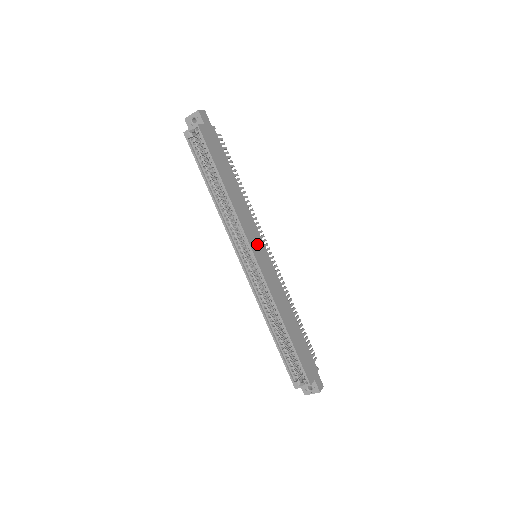
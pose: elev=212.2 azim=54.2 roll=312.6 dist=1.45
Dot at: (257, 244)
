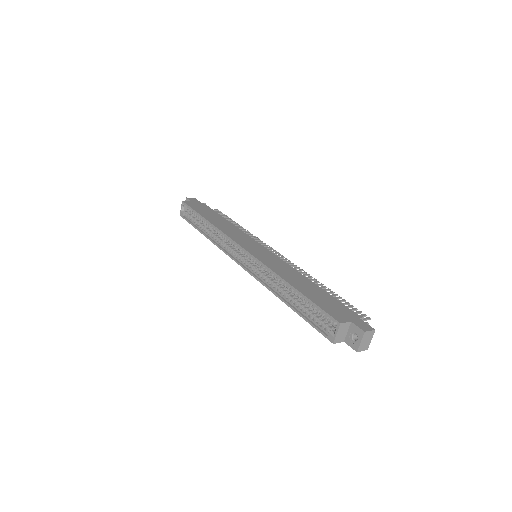
Dot at: (249, 243)
